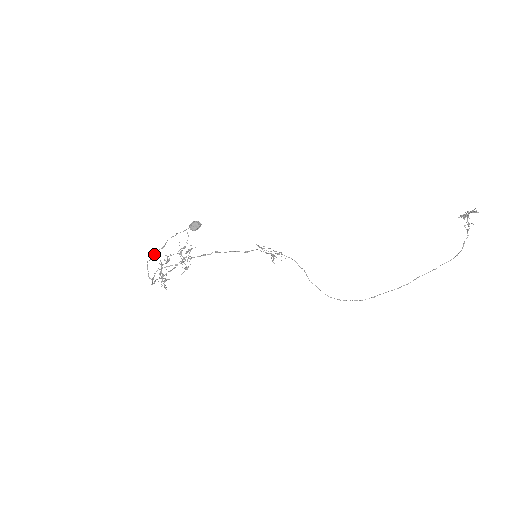
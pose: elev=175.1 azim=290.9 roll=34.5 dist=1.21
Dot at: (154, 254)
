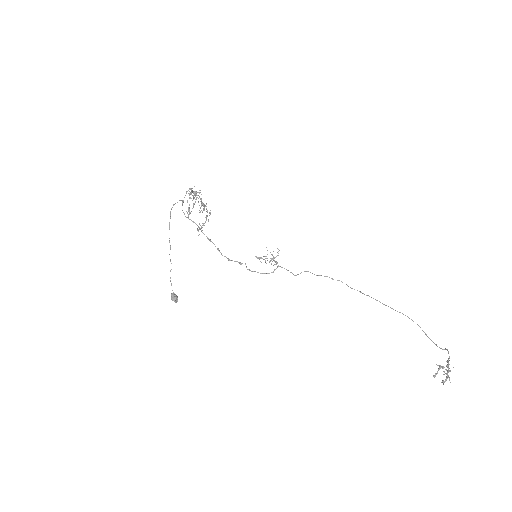
Dot at: occluded
